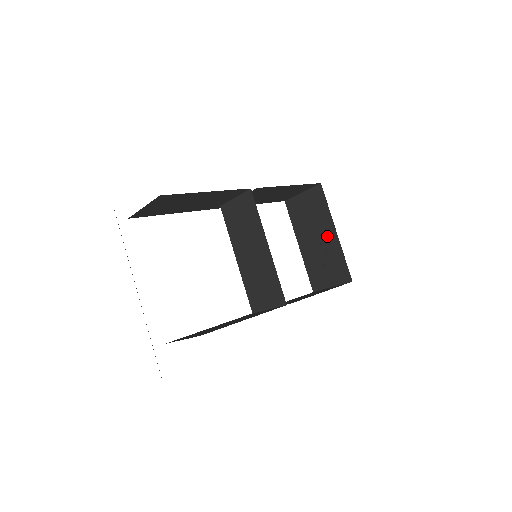
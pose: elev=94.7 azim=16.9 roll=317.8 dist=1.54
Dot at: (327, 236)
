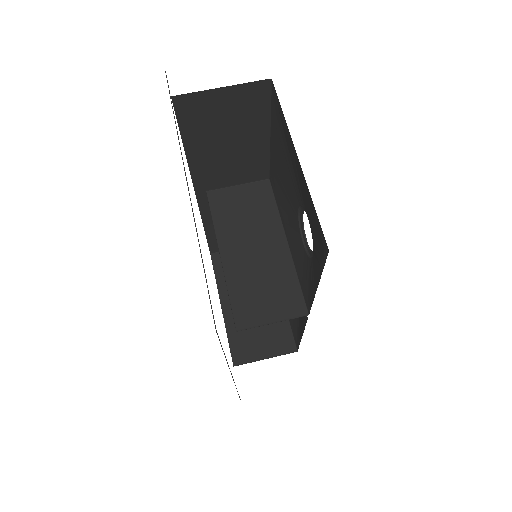
Dot at: occluded
